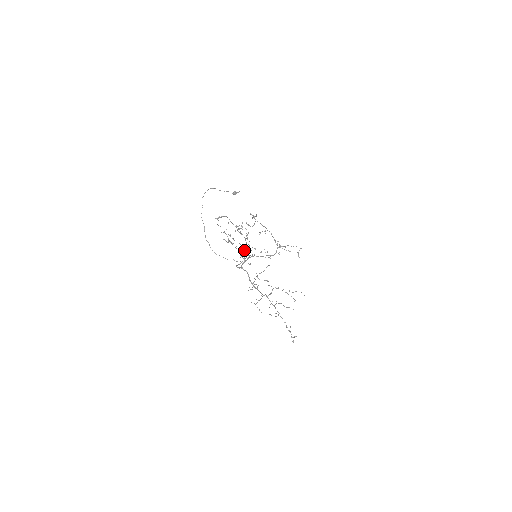
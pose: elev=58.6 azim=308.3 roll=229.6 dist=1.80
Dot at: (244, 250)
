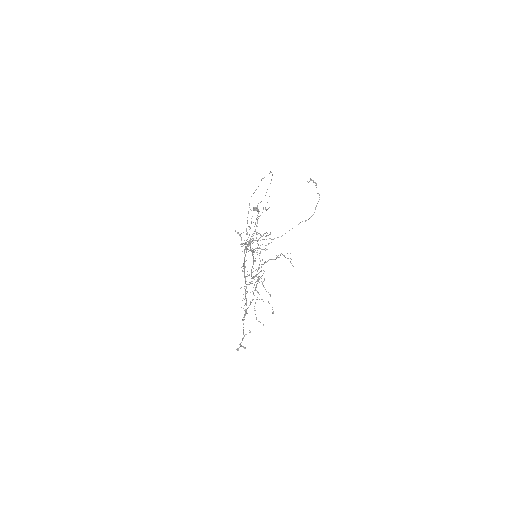
Dot at: (250, 243)
